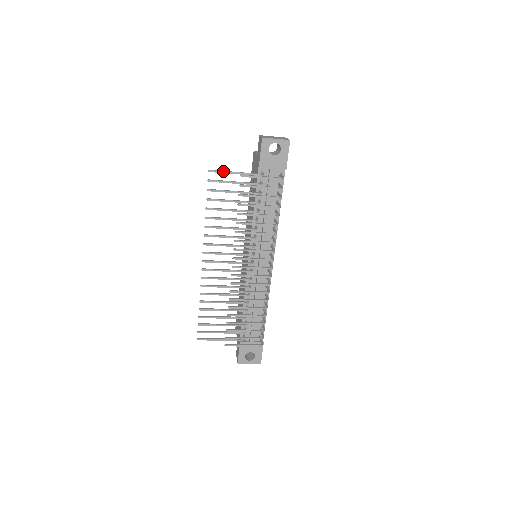
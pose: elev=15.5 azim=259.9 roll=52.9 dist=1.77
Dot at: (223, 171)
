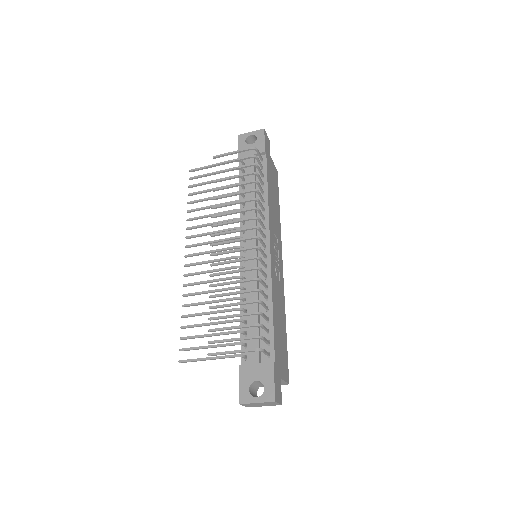
Dot at: (202, 167)
